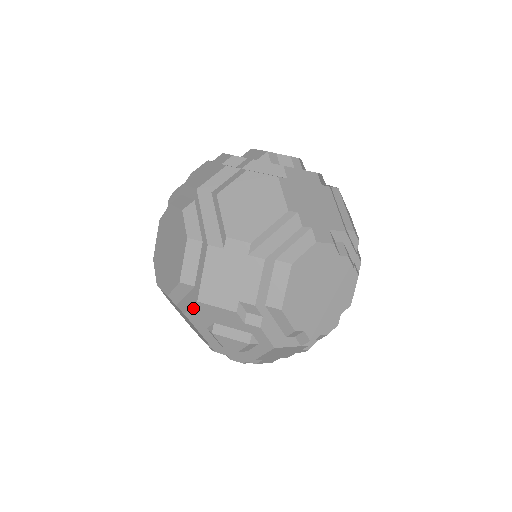
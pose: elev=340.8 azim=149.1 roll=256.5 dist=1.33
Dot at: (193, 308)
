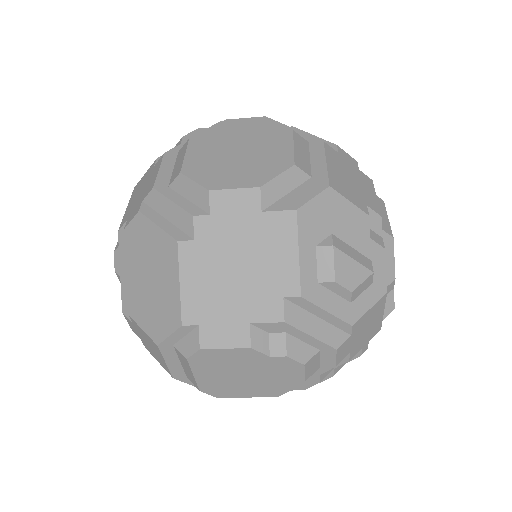
Dot at: (317, 198)
